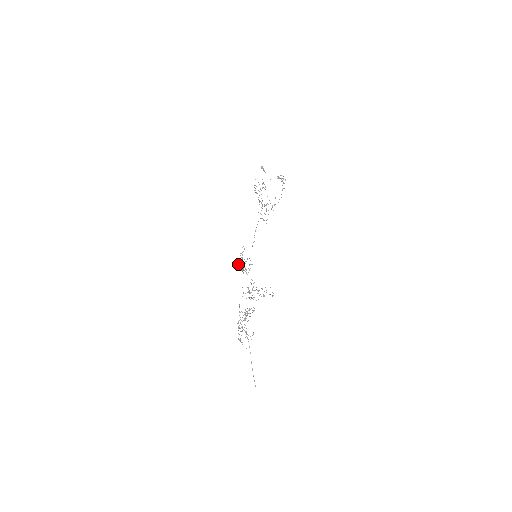
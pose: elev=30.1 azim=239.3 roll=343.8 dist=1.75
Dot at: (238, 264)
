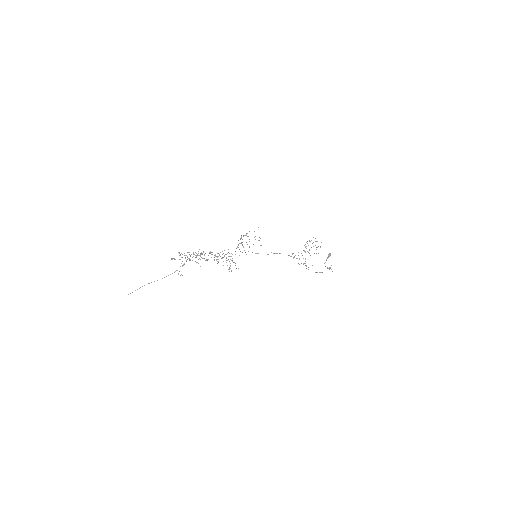
Dot at: occluded
